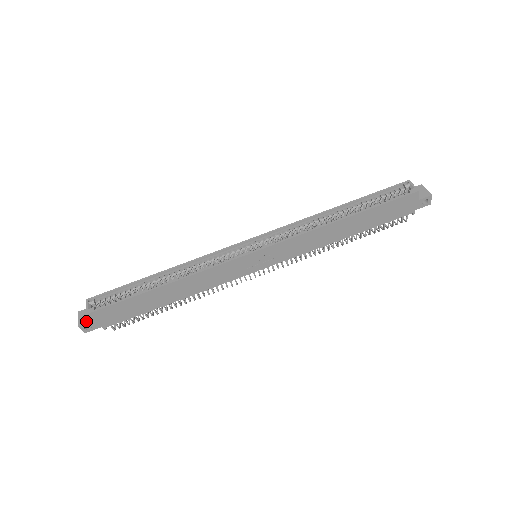
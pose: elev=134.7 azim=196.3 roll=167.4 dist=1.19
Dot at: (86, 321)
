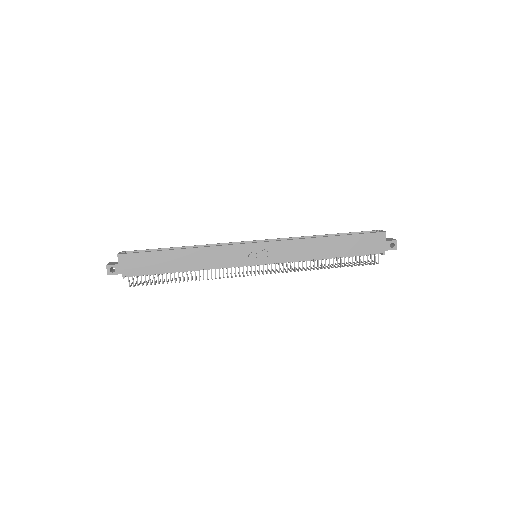
Dot at: (113, 264)
